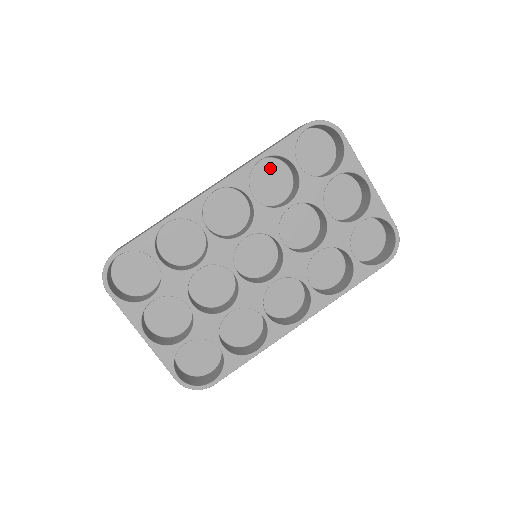
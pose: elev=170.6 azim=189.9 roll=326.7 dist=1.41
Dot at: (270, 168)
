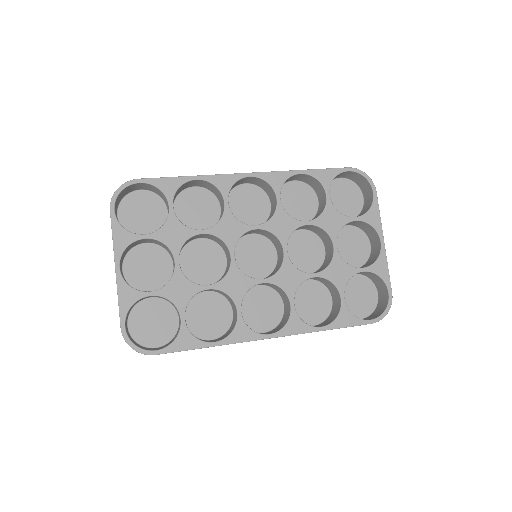
Dot at: (302, 192)
